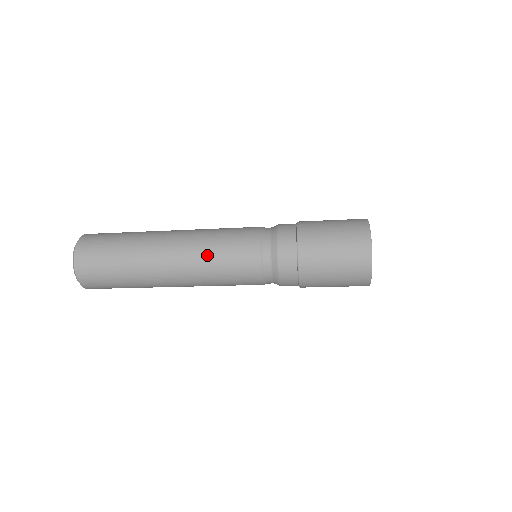
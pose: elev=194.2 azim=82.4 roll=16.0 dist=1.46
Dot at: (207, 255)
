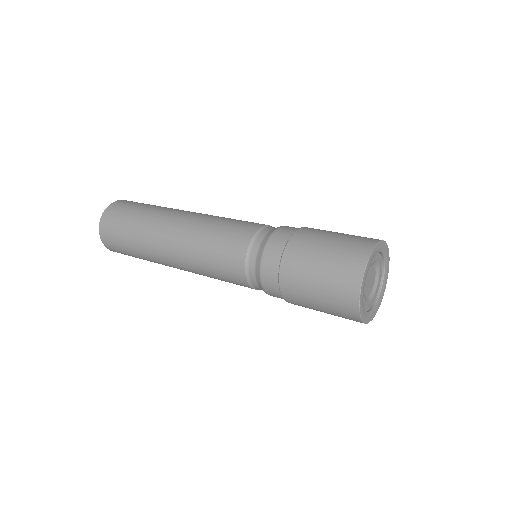
Dot at: (202, 271)
